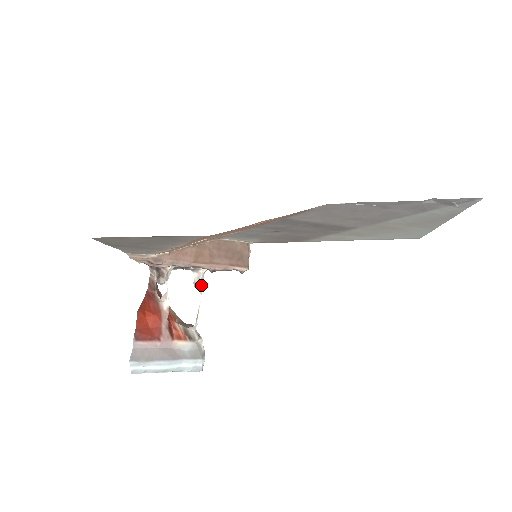
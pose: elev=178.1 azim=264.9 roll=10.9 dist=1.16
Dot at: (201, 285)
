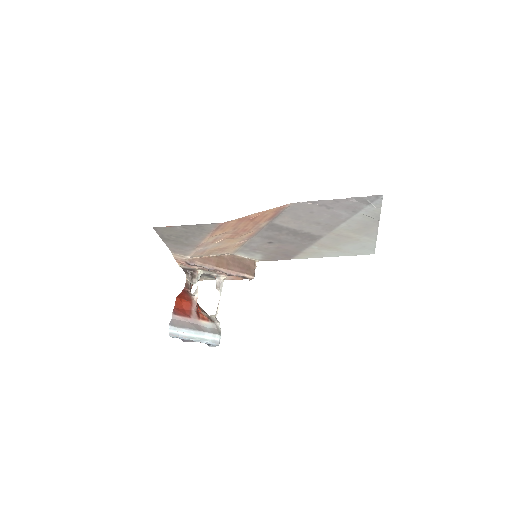
Dot at: (221, 288)
